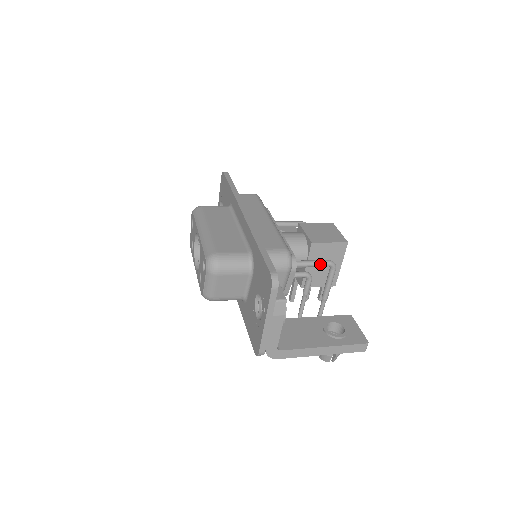
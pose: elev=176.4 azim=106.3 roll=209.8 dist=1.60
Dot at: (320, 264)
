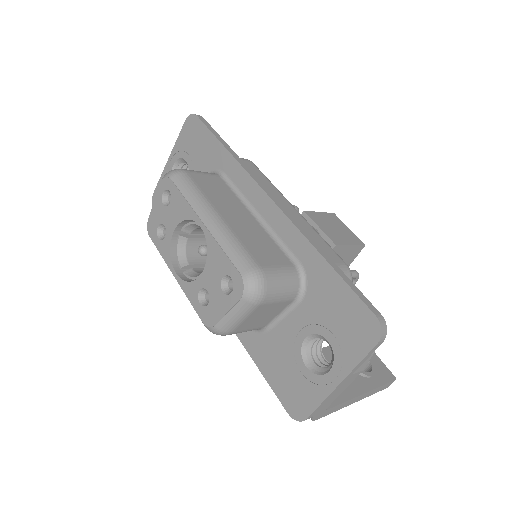
Dot at: occluded
